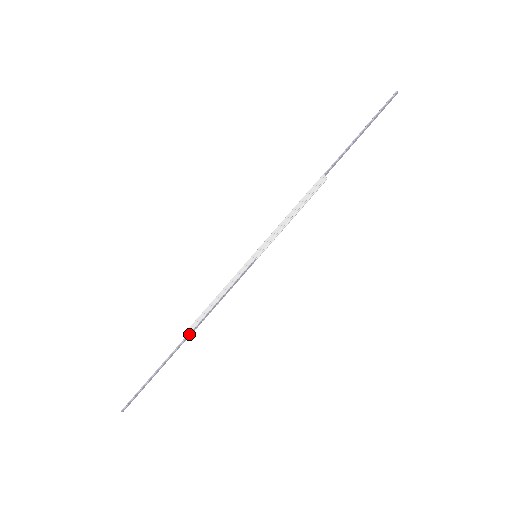
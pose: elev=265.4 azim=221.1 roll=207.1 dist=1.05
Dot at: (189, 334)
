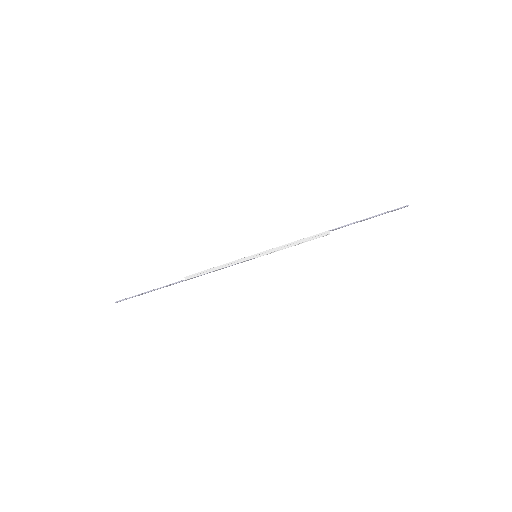
Dot at: (185, 280)
